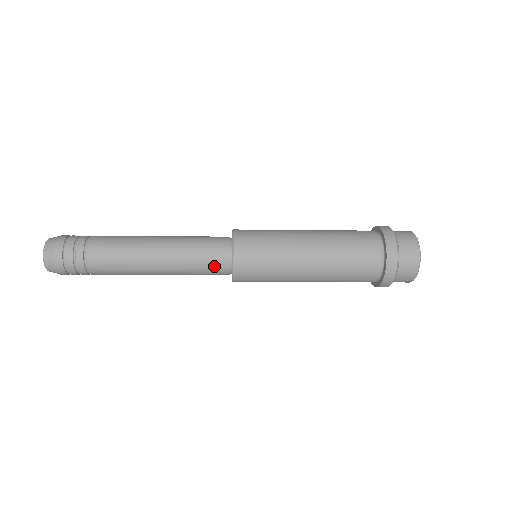
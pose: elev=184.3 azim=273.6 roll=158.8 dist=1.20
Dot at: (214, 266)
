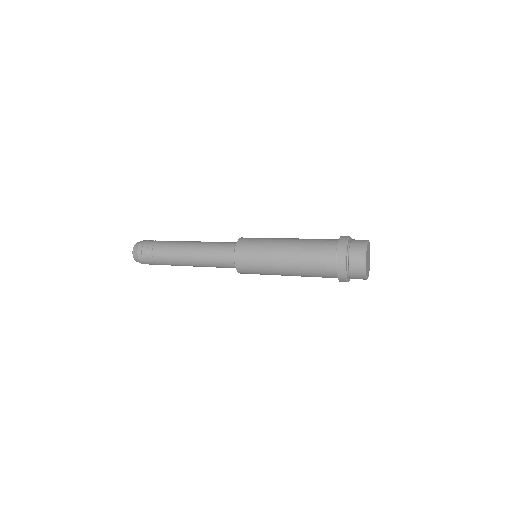
Dot at: (224, 257)
